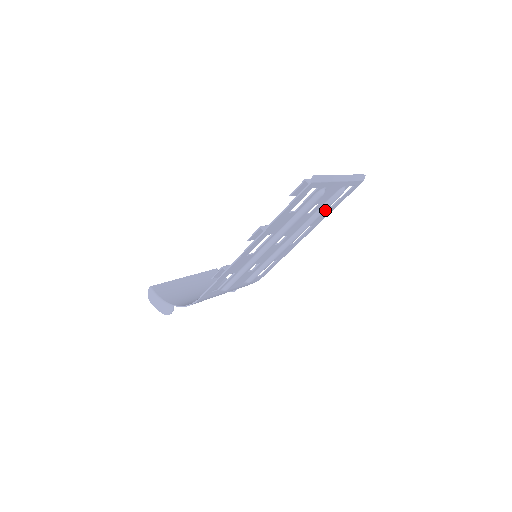
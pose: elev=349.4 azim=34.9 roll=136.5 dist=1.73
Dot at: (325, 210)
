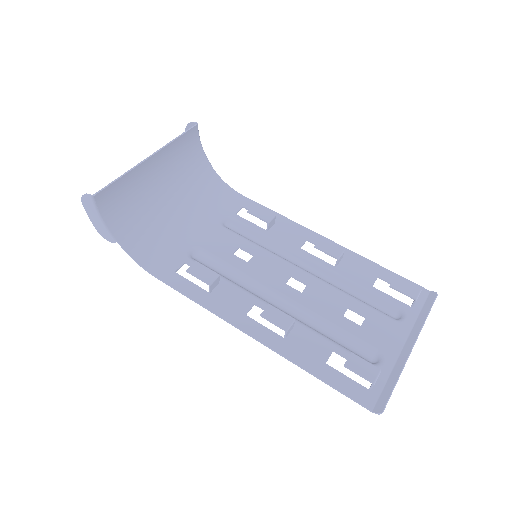
Dot at: (365, 300)
